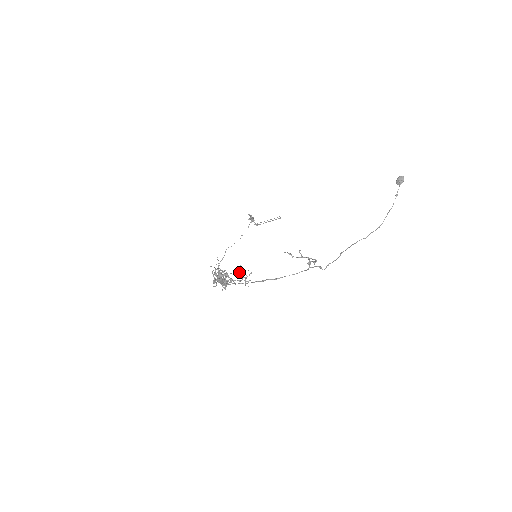
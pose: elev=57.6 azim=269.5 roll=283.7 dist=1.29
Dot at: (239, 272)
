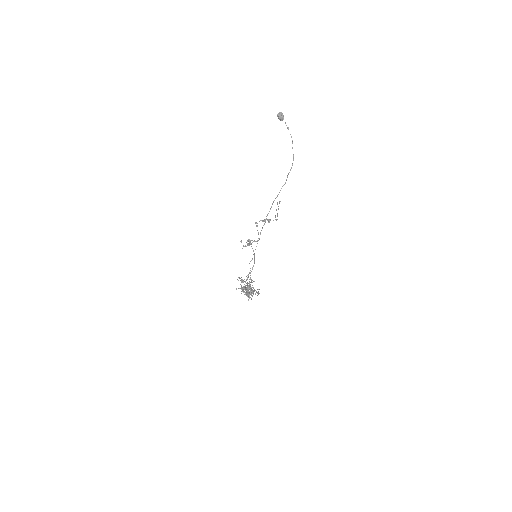
Dot at: occluded
